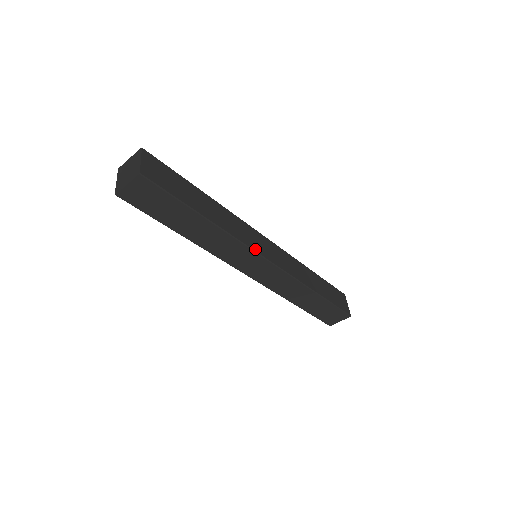
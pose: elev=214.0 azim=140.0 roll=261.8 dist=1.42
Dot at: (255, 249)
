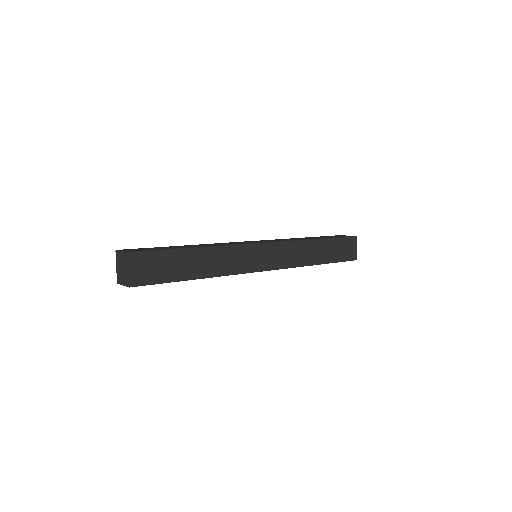
Dot at: (249, 270)
